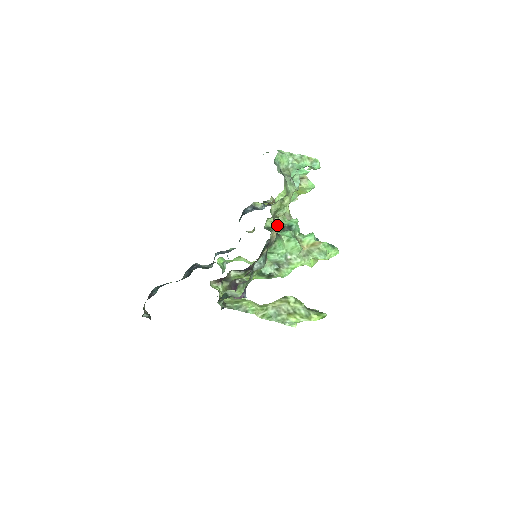
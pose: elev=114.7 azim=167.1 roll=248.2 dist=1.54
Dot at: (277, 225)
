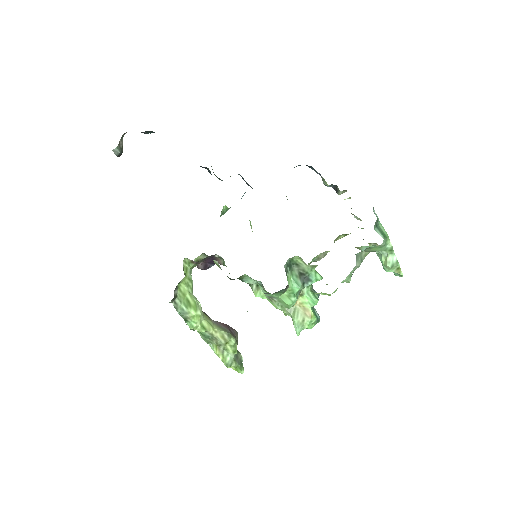
Dot at: (301, 266)
